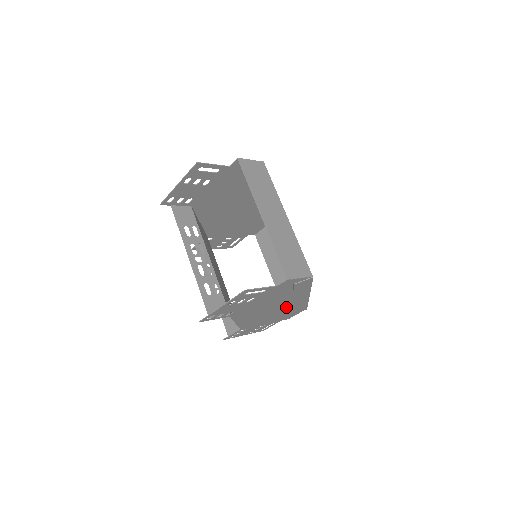
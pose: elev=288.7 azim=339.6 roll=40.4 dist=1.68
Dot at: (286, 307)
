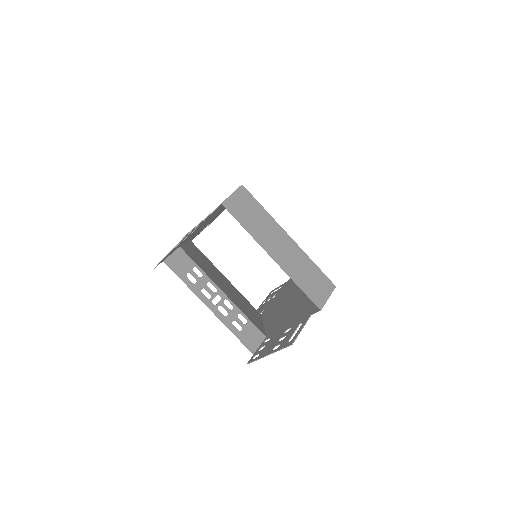
Dot at: occluded
